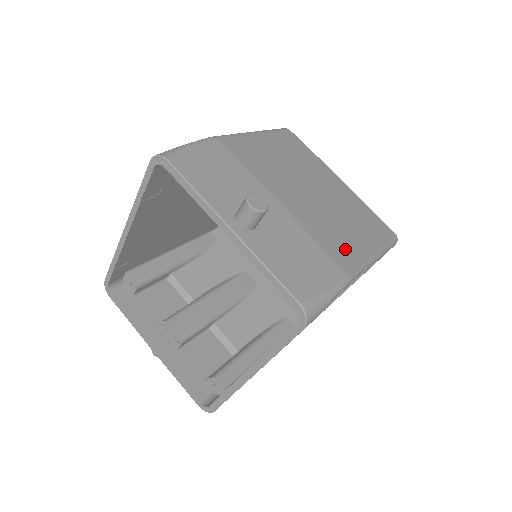
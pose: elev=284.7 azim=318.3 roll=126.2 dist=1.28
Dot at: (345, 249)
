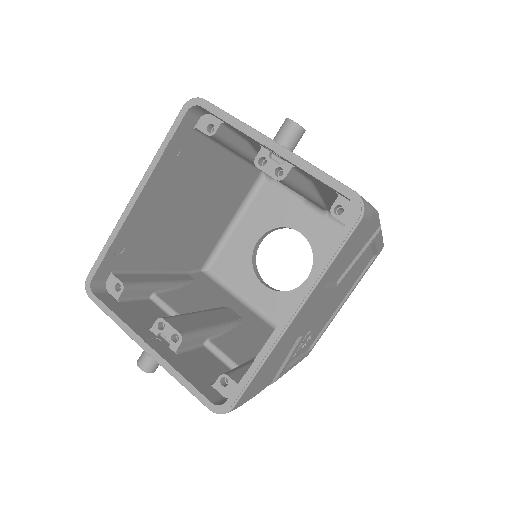
Dot at: occluded
